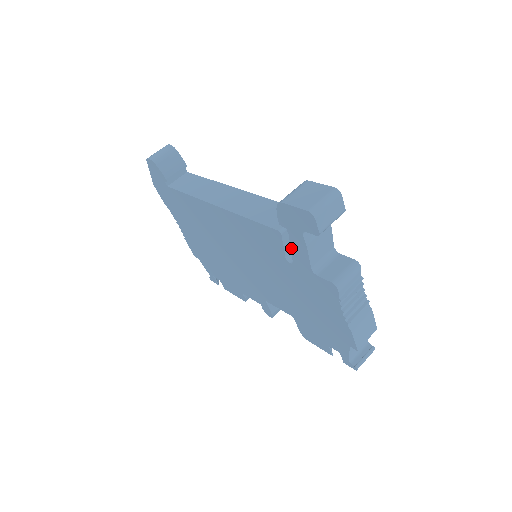
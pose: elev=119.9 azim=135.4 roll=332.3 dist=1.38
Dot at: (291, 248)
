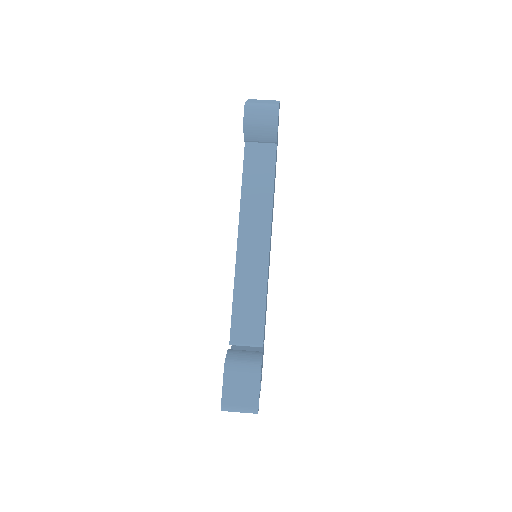
Dot at: occluded
